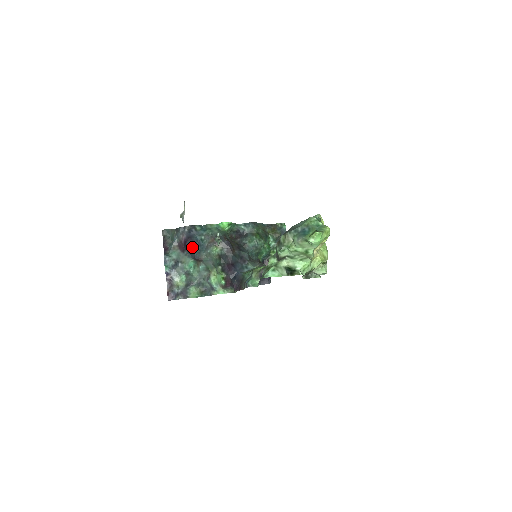
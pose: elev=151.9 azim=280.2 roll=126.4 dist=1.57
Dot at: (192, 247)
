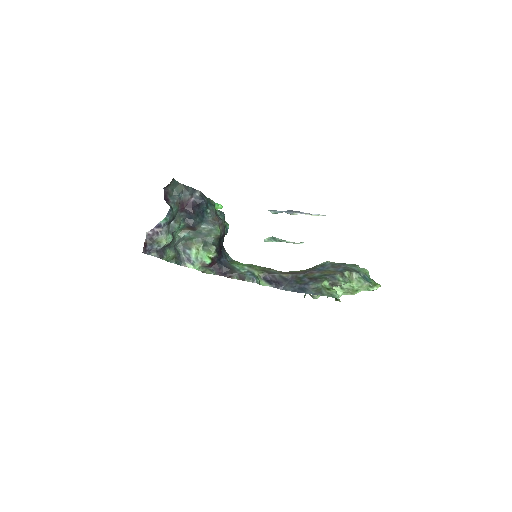
Dot at: (197, 214)
